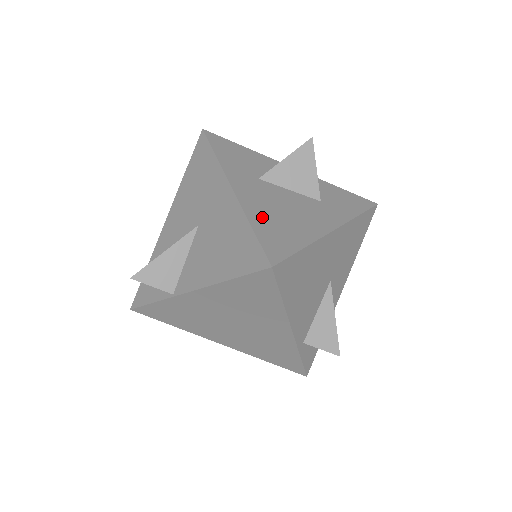
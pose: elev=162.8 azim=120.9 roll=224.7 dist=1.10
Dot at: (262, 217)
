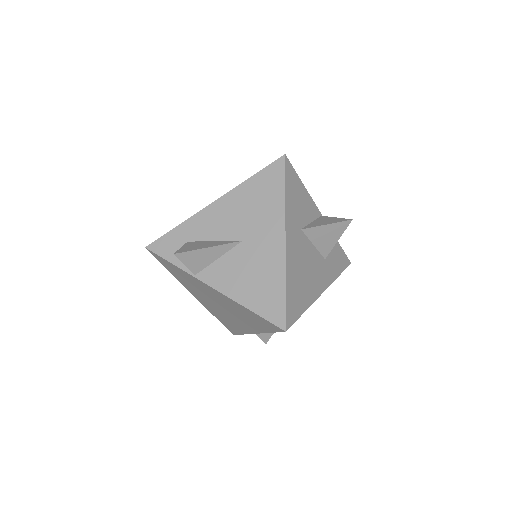
Dot at: (293, 278)
